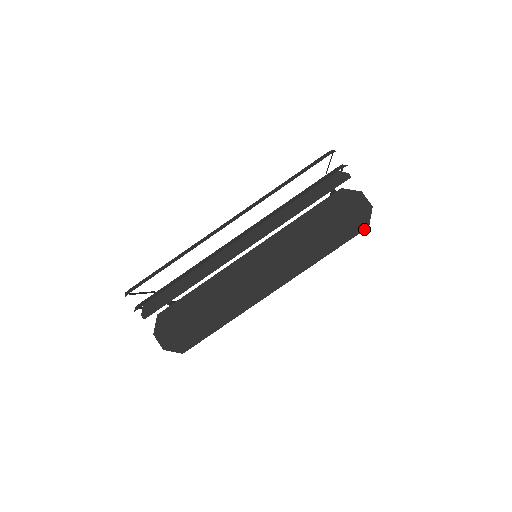
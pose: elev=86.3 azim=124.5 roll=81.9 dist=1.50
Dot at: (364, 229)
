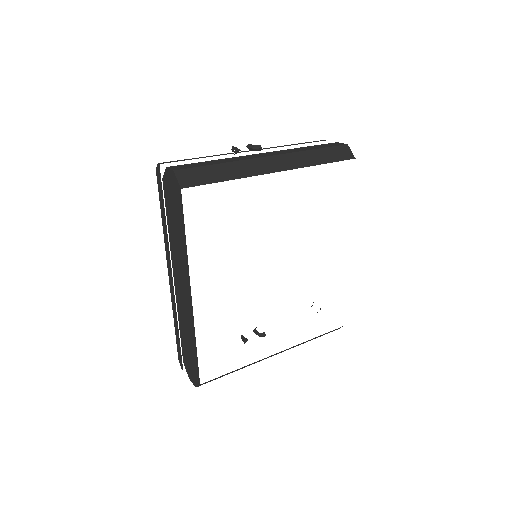
Dot at: (181, 194)
